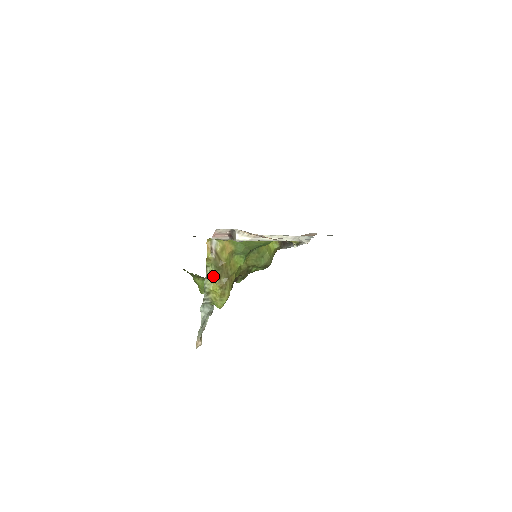
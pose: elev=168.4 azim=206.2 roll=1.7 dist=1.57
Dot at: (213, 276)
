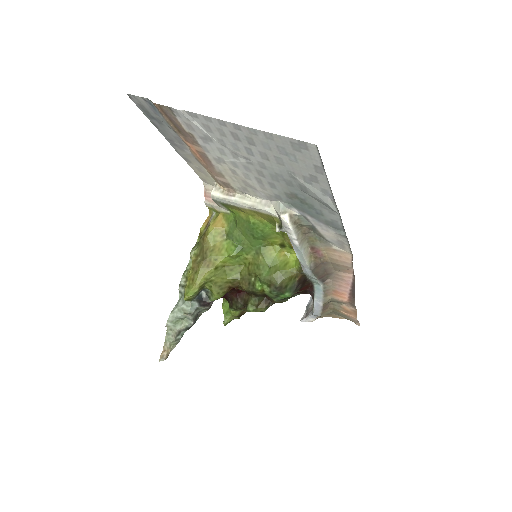
Dot at: (192, 251)
